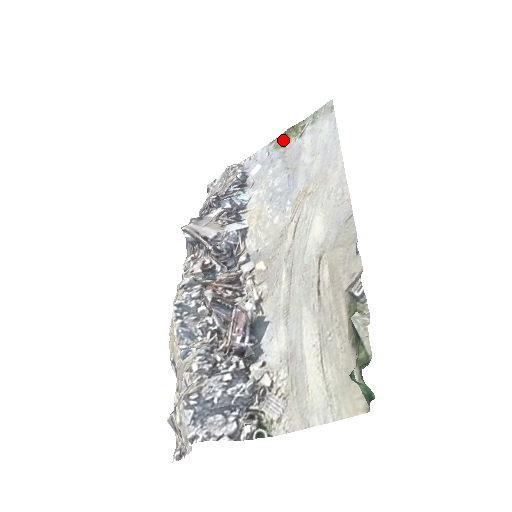
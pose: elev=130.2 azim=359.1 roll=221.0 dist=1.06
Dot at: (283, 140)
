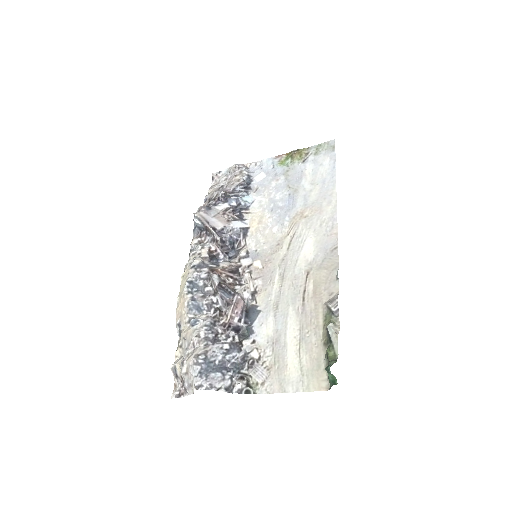
Dot at: (288, 159)
